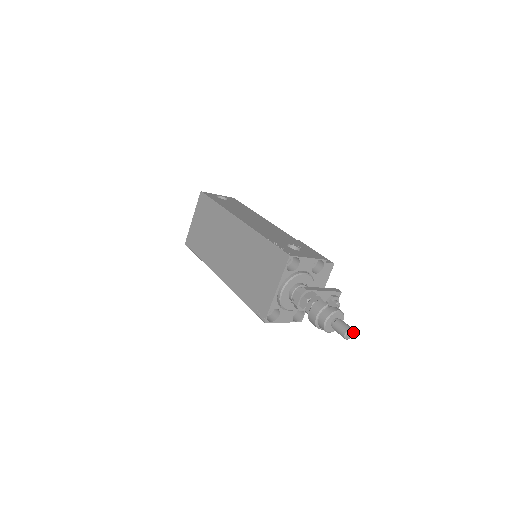
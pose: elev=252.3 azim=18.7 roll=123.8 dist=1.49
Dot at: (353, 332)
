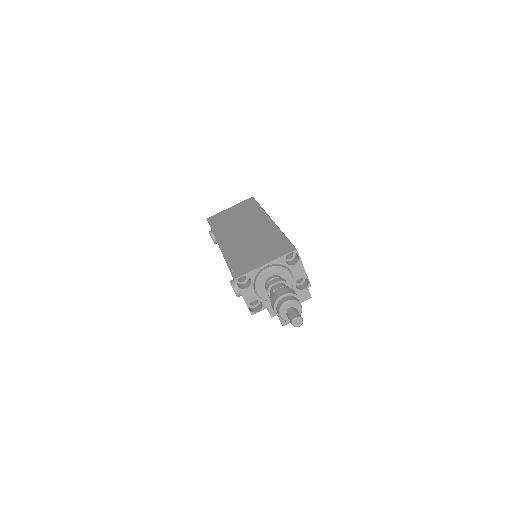
Dot at: (301, 323)
